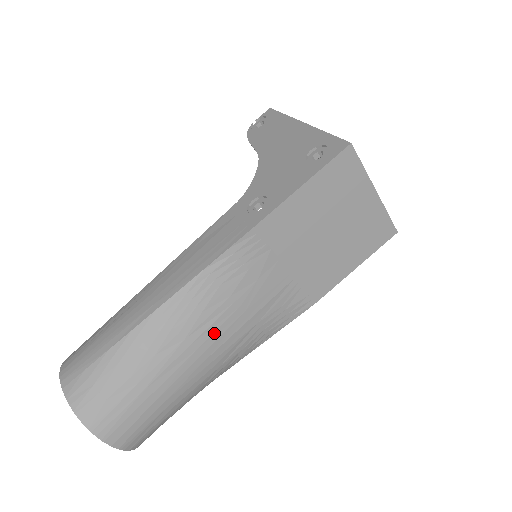
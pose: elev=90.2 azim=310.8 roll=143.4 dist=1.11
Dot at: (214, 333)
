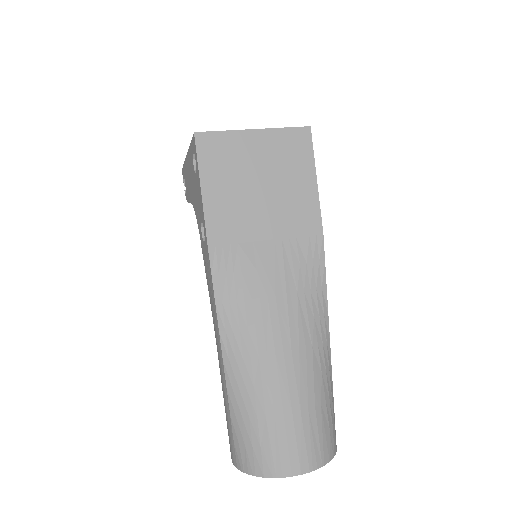
Dot at: (273, 332)
